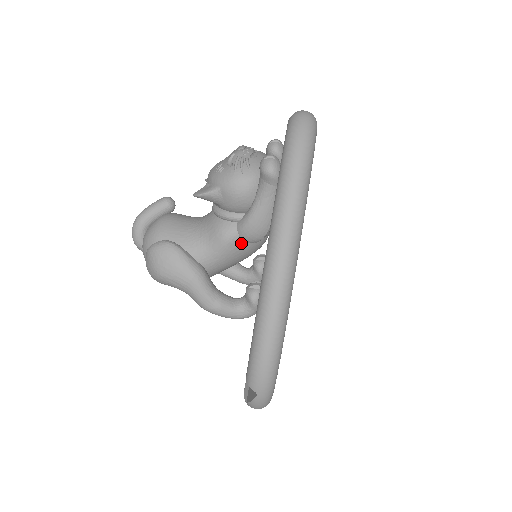
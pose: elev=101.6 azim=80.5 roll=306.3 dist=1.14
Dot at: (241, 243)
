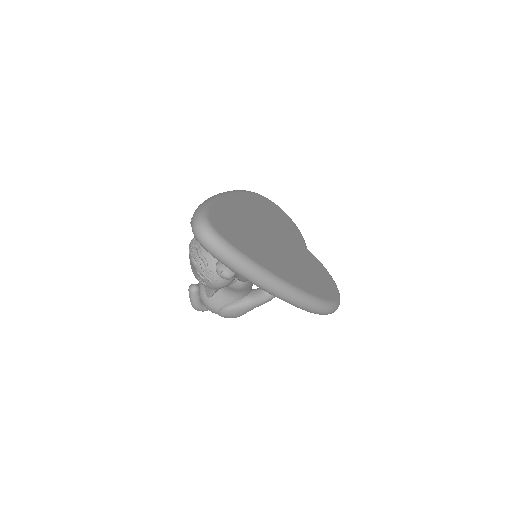
Dot at: occluded
